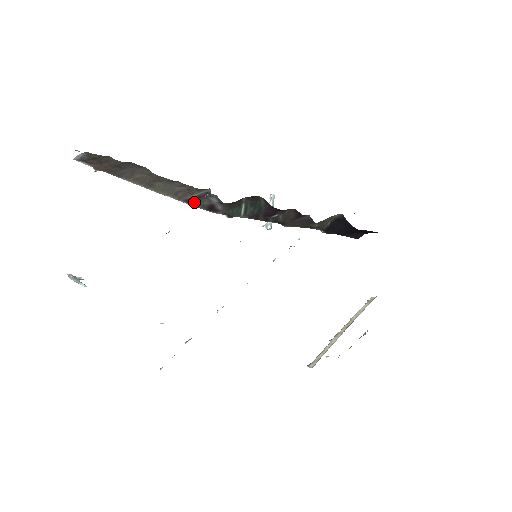
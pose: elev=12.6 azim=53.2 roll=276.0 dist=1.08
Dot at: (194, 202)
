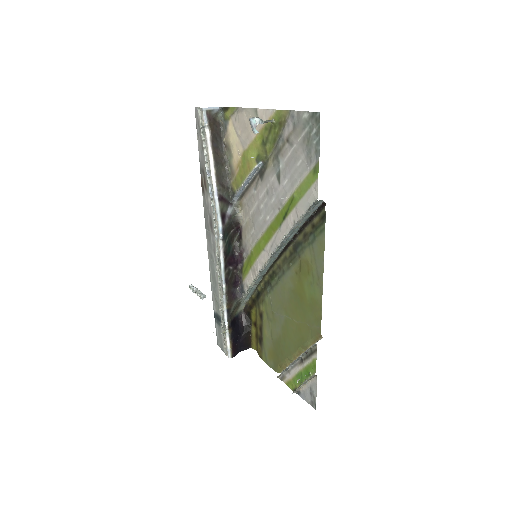
Dot at: (222, 201)
